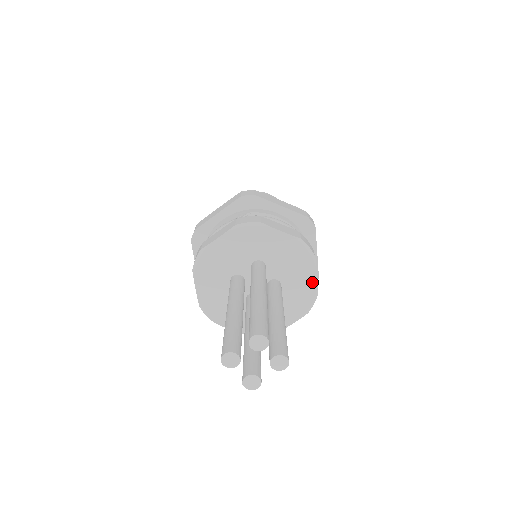
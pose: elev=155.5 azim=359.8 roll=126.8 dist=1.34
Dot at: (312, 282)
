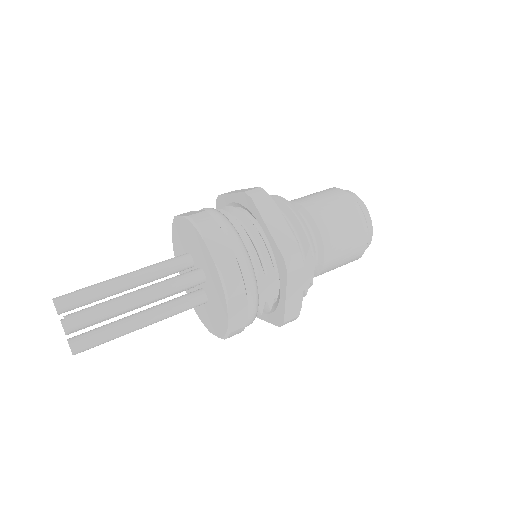
Dot at: (210, 258)
